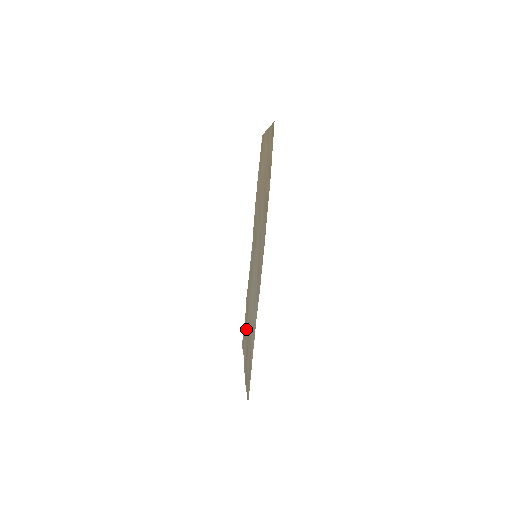
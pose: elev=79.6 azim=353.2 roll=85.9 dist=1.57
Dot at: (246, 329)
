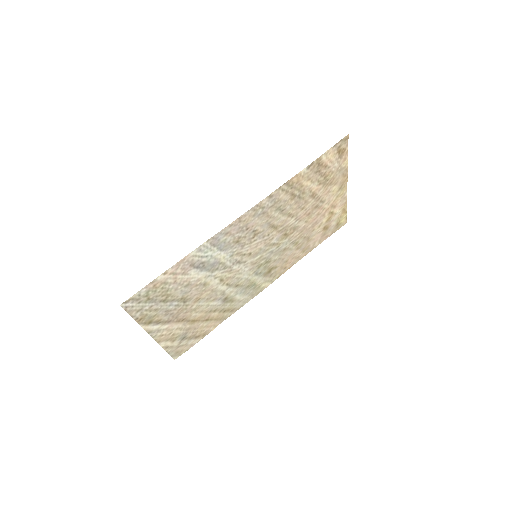
Dot at: (191, 321)
